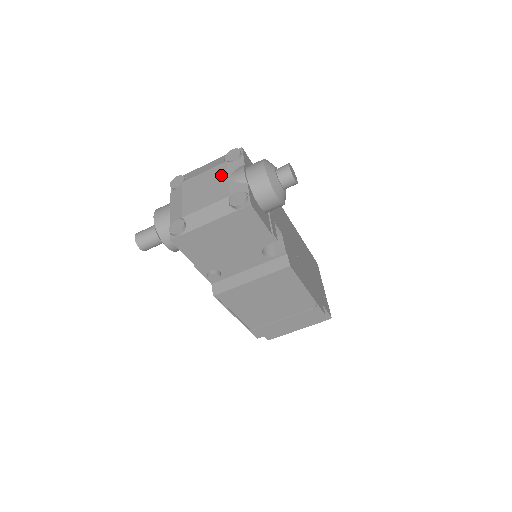
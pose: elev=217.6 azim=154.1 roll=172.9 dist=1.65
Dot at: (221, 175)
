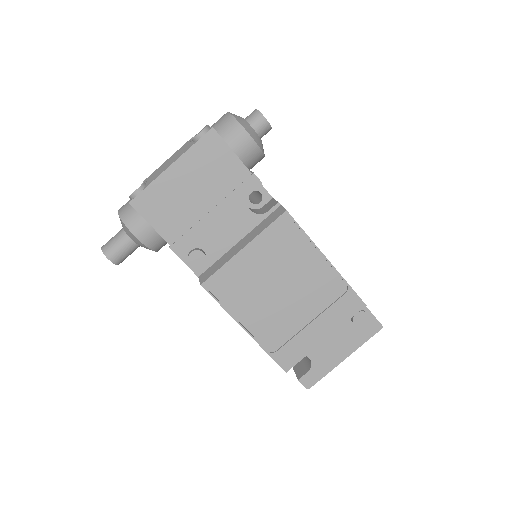
Dot at: occluded
